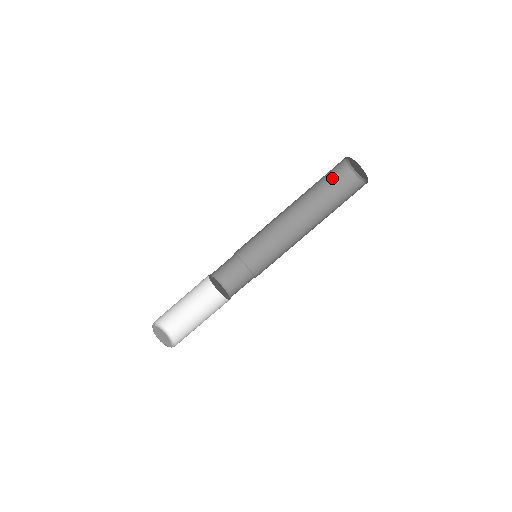
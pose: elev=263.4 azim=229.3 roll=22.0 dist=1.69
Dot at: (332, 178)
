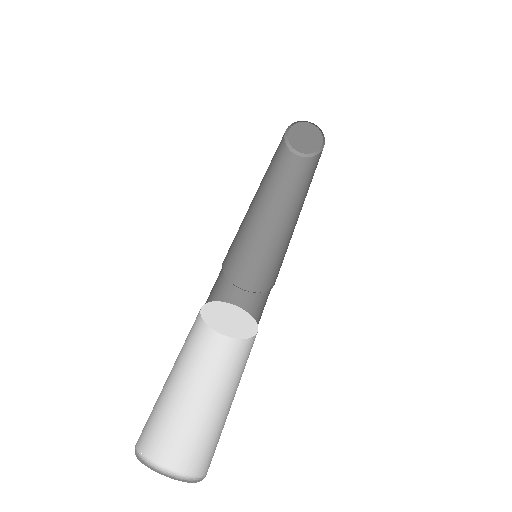
Dot at: (298, 172)
